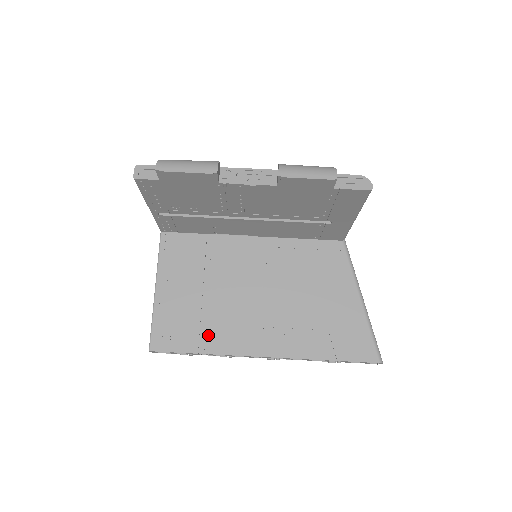
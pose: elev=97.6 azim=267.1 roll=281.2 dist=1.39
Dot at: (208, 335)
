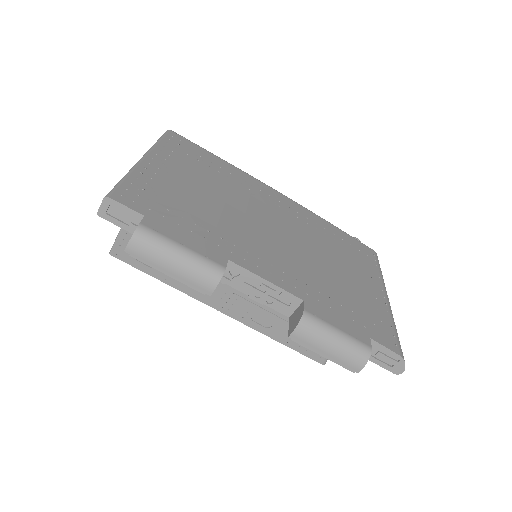
Dot at: occluded
